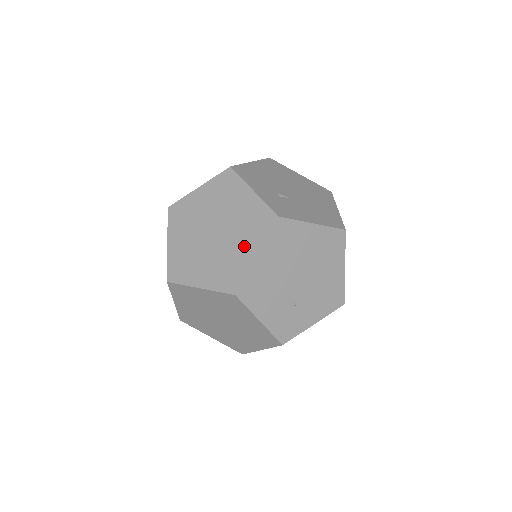
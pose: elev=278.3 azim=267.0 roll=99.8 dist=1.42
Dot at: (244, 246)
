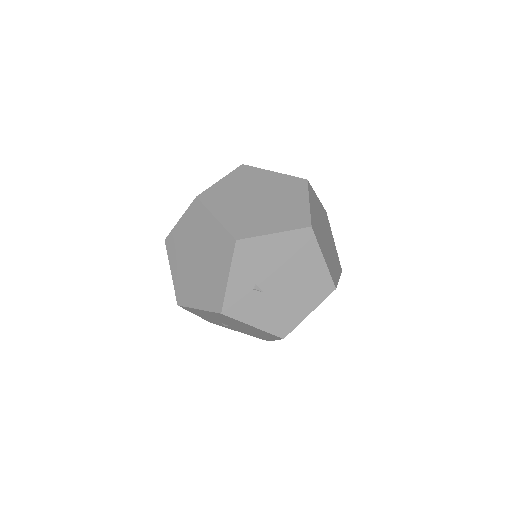
Dot at: (199, 294)
